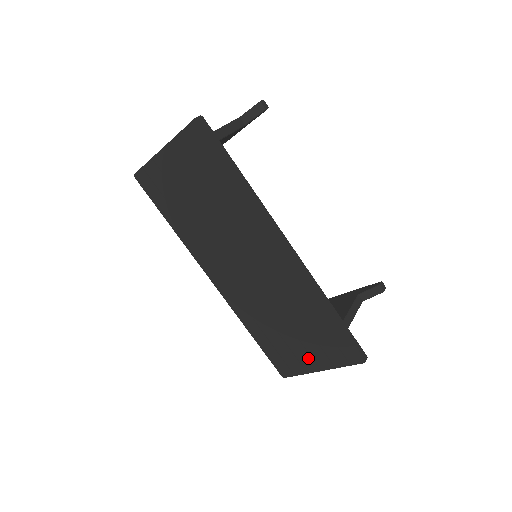
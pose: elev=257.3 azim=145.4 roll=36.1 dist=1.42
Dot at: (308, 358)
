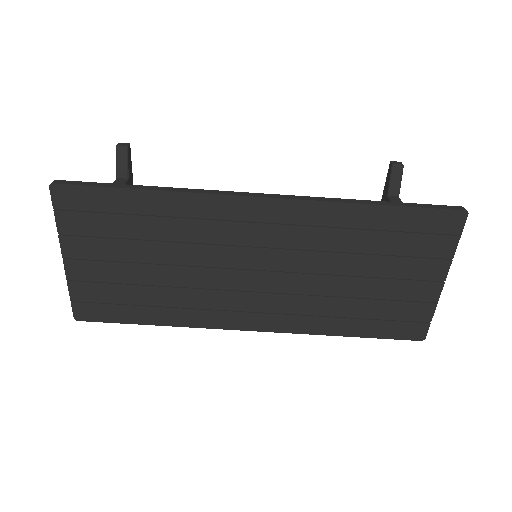
Dot at: (417, 286)
